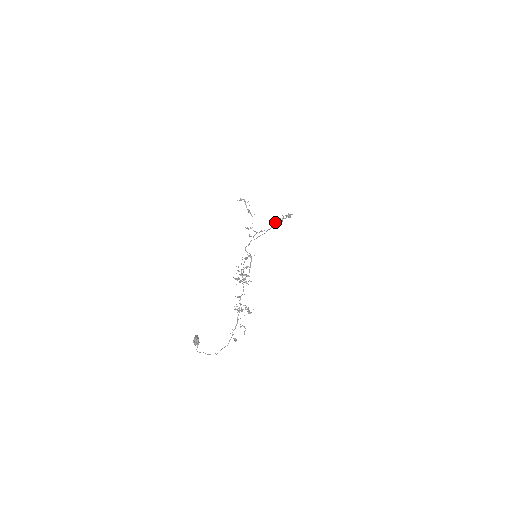
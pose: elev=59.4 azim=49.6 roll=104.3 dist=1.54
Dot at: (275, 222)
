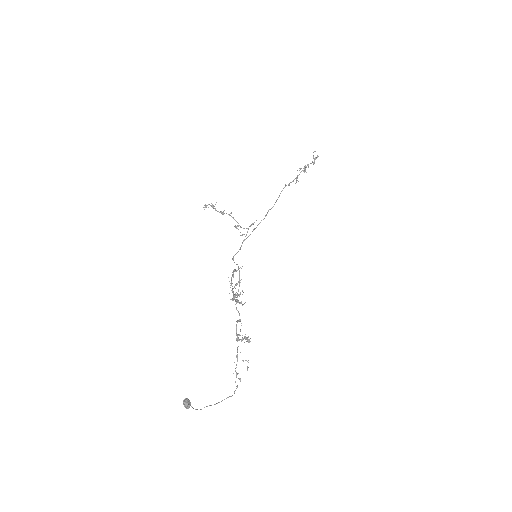
Dot at: occluded
